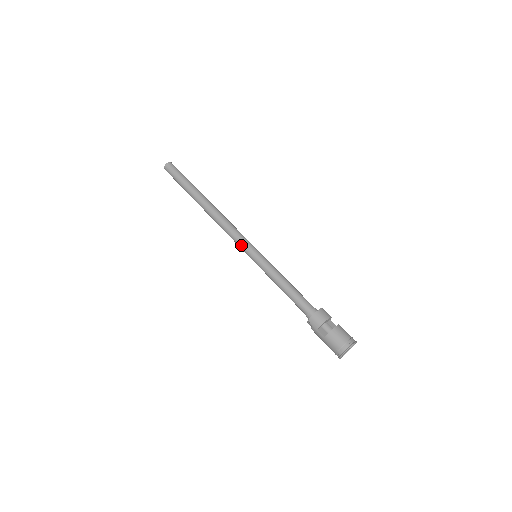
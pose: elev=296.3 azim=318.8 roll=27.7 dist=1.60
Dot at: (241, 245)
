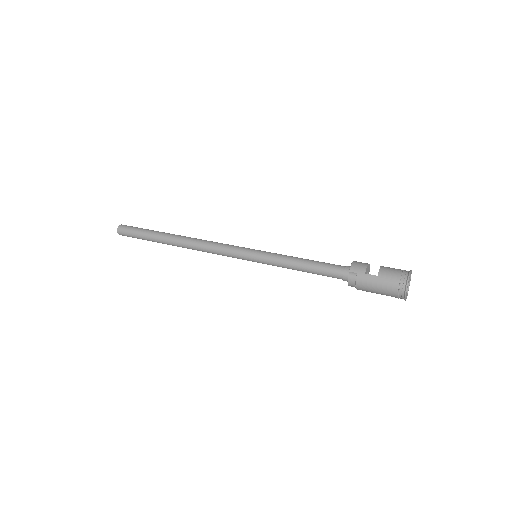
Dot at: (235, 250)
